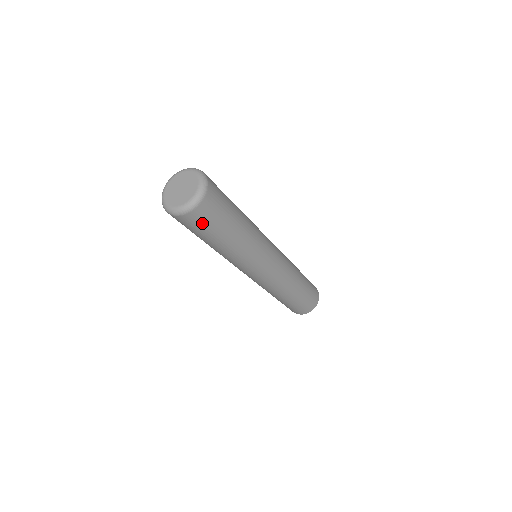
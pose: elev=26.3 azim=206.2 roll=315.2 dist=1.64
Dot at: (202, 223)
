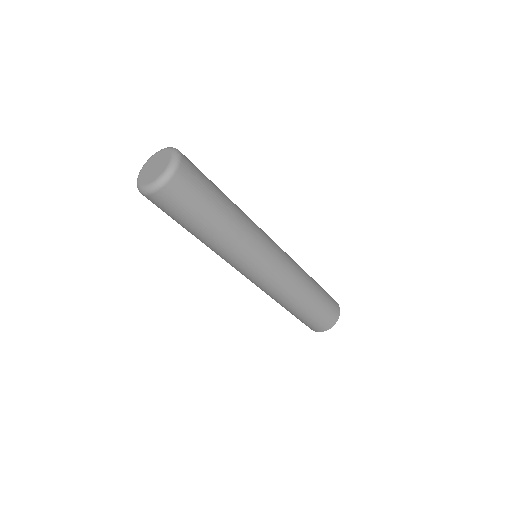
Dot at: (175, 205)
